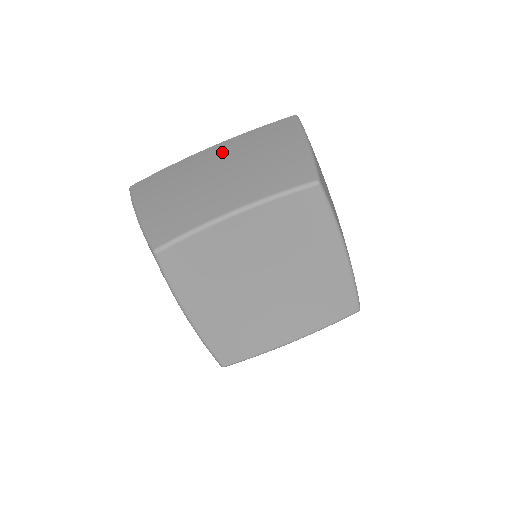
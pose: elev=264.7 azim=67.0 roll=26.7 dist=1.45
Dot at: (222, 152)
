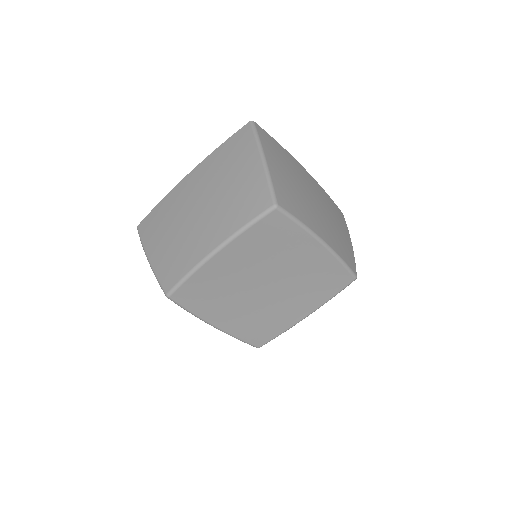
Dot at: (197, 181)
